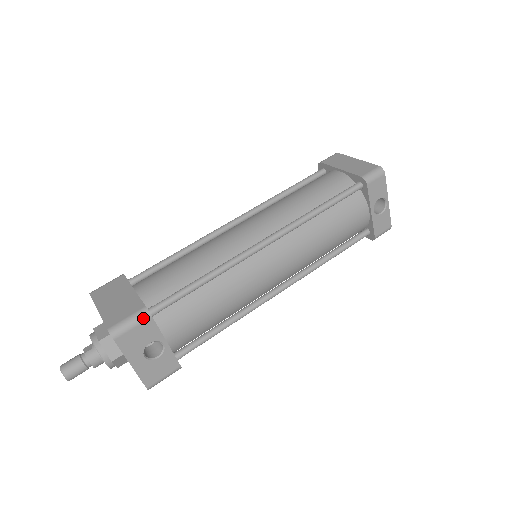
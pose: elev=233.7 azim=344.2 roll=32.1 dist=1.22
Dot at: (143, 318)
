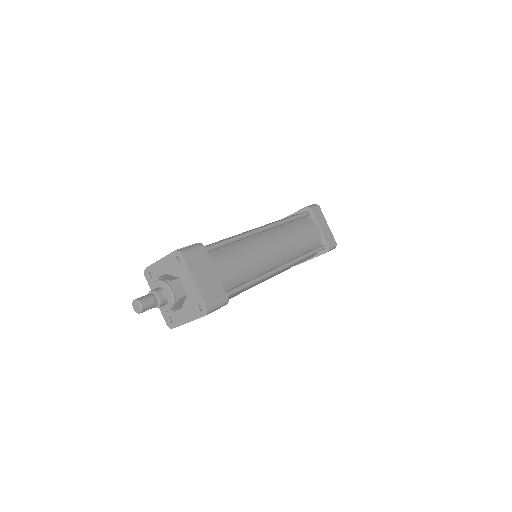
Dot at: occluded
